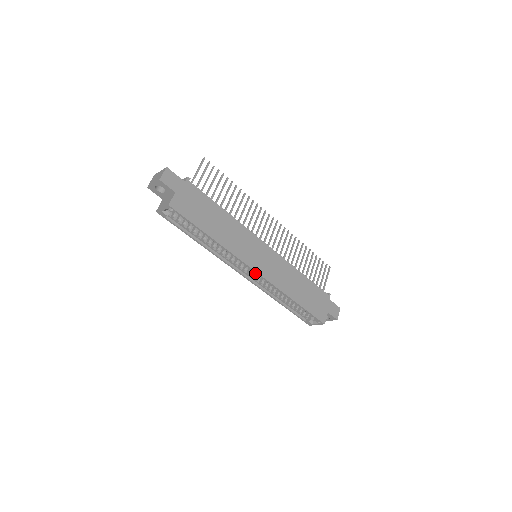
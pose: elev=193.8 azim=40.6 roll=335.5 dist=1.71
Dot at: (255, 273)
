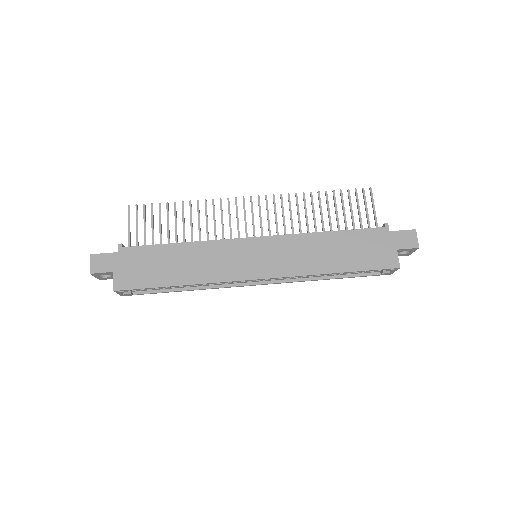
Dot at: occluded
